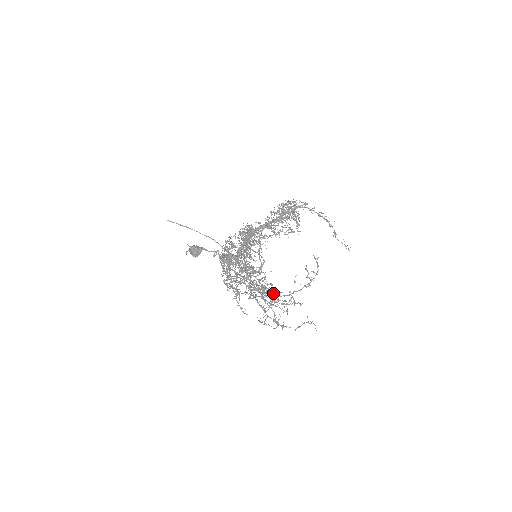
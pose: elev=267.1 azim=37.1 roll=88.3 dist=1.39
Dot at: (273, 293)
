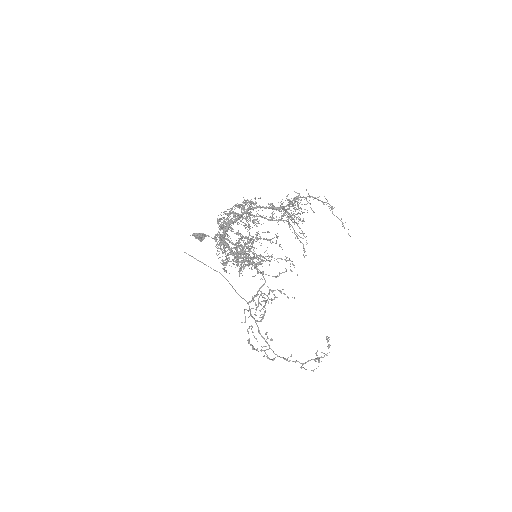
Dot at: occluded
